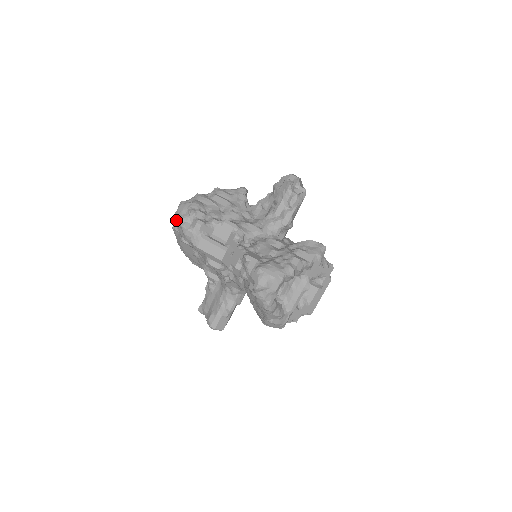
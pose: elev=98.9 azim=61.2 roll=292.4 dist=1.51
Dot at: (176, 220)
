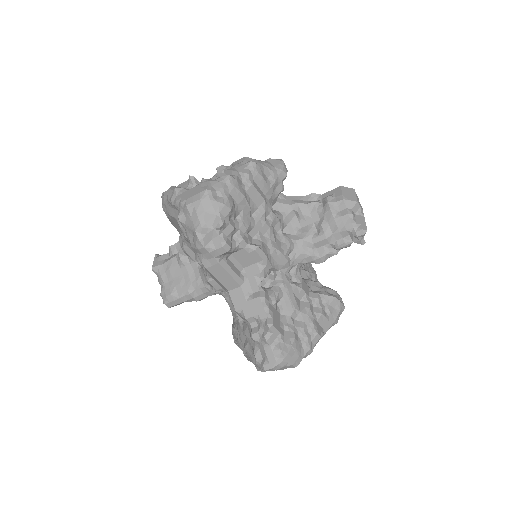
Dot at: (189, 215)
